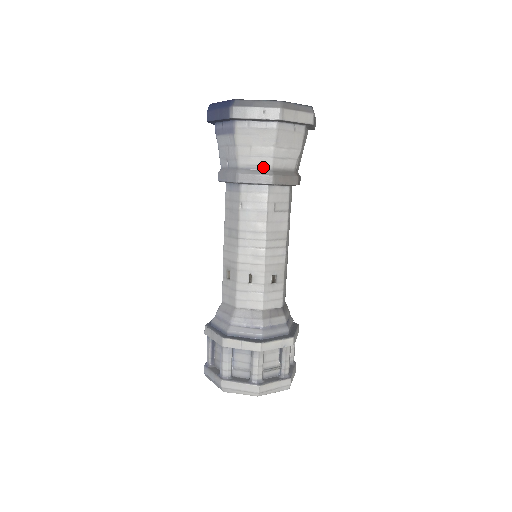
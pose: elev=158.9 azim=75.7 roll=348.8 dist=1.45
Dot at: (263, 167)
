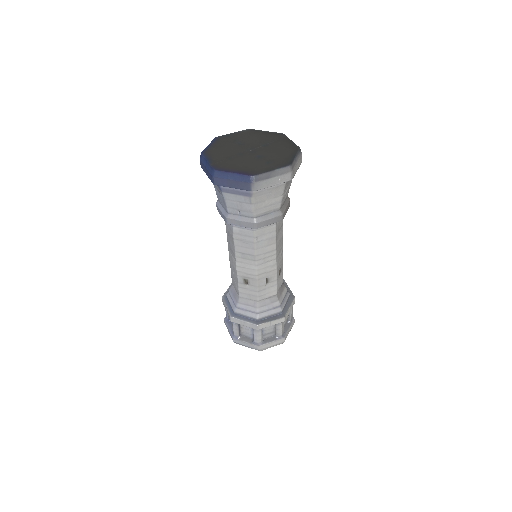
Dot at: (273, 211)
